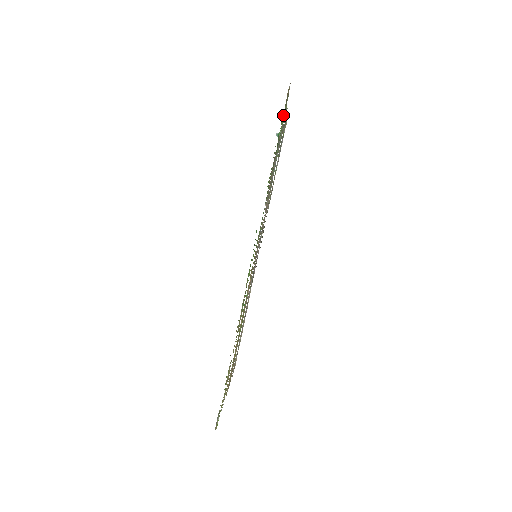
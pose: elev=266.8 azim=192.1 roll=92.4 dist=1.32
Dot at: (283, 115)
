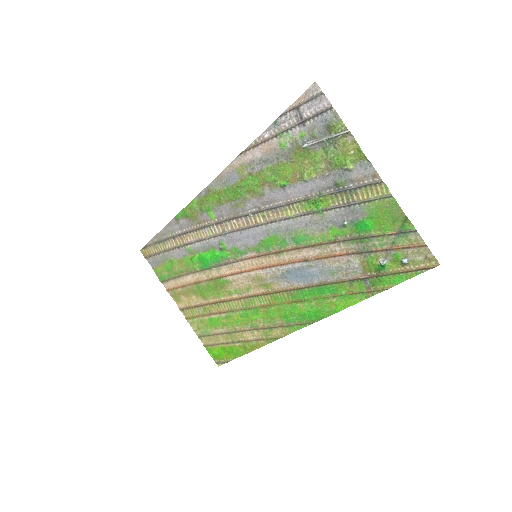
Dot at: (408, 274)
